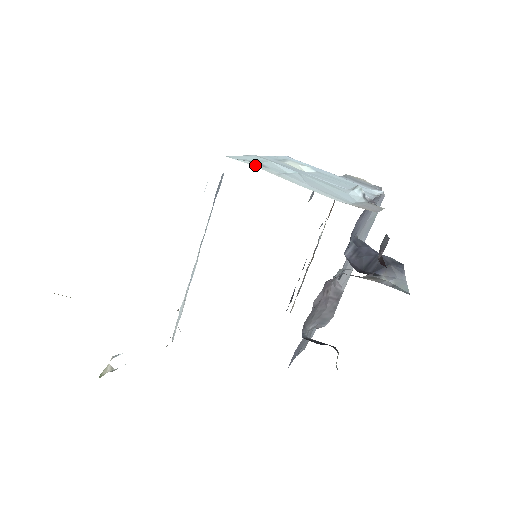
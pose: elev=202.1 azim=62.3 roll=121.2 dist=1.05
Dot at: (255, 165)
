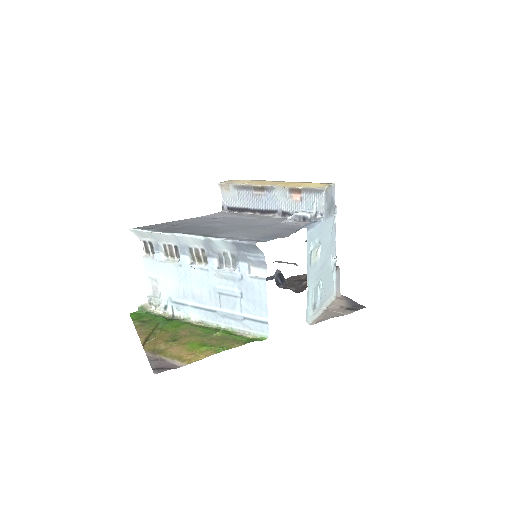
Dot at: (315, 314)
